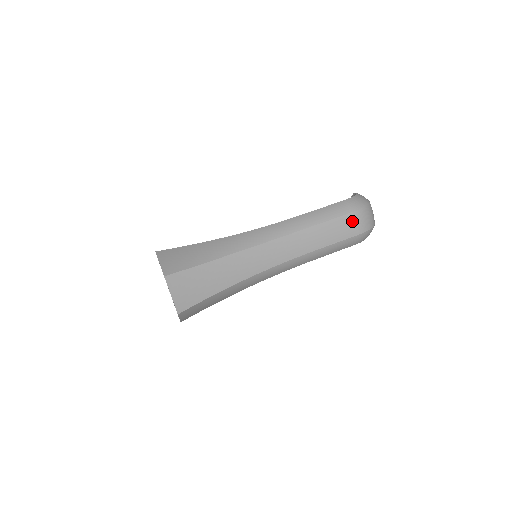
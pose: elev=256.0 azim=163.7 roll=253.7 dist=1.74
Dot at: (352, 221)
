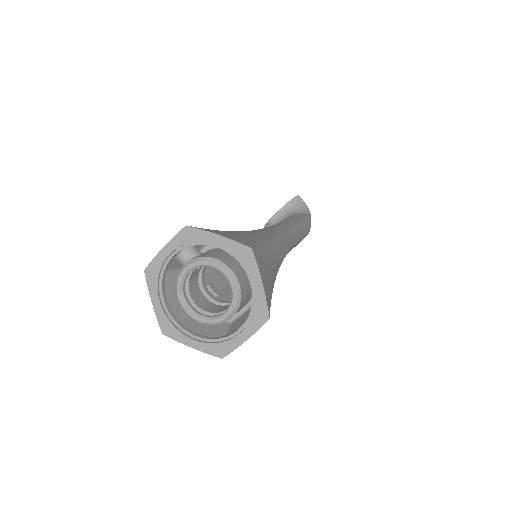
Dot at: occluded
